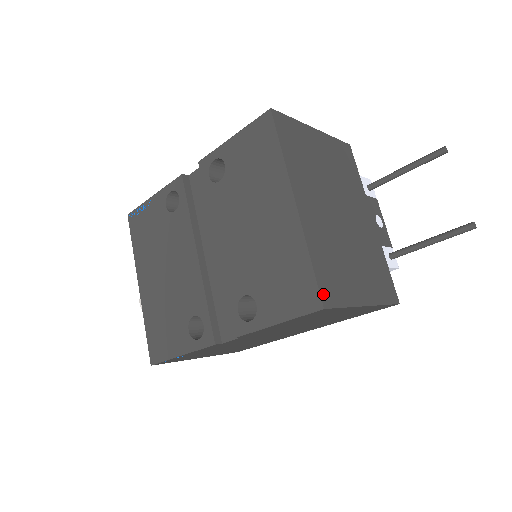
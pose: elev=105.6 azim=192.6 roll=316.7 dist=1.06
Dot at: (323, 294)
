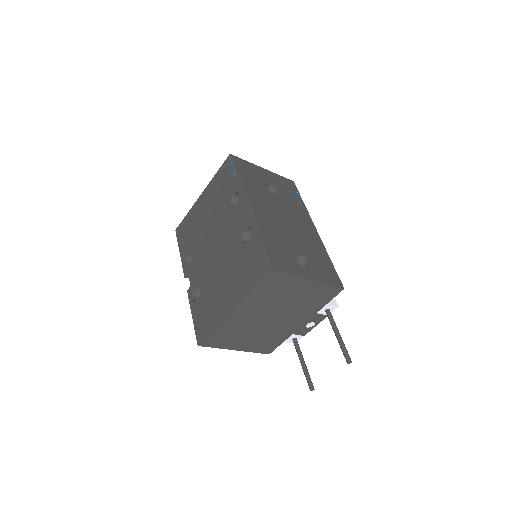
Dot at: (204, 342)
